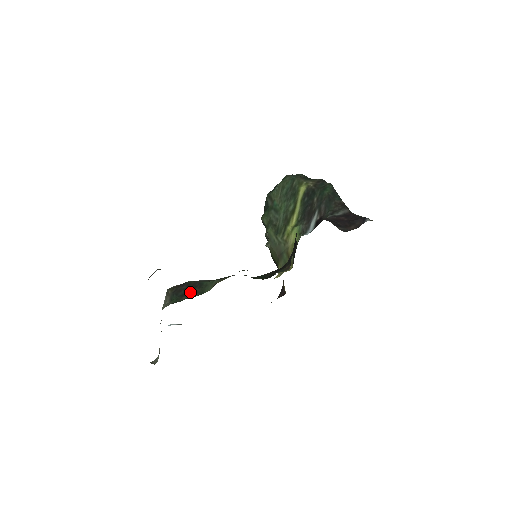
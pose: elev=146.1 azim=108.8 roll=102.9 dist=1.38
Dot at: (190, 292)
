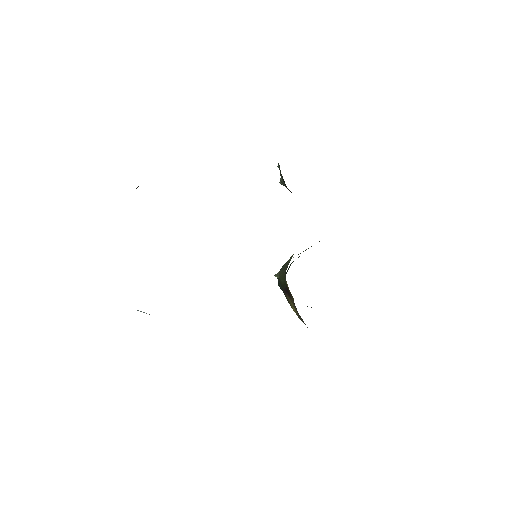
Dot at: occluded
